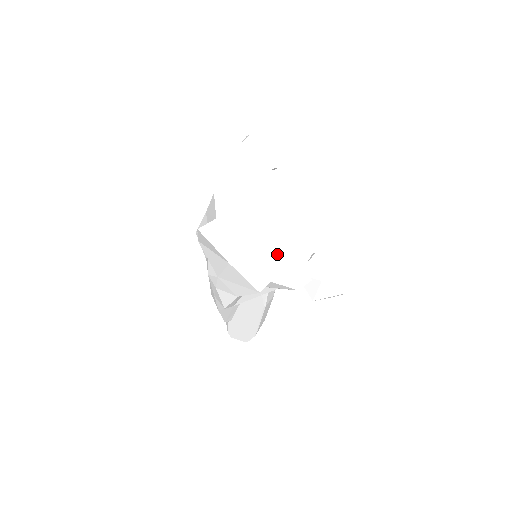
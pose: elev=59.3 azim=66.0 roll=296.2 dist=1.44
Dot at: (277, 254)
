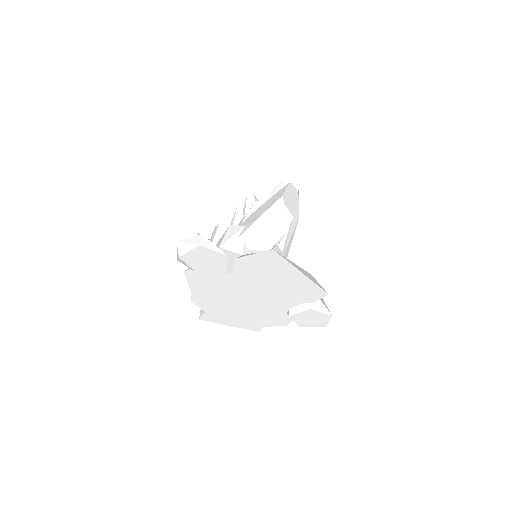
Dot at: (260, 316)
